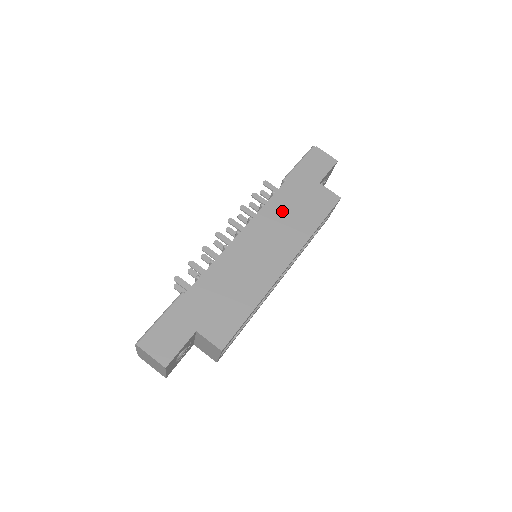
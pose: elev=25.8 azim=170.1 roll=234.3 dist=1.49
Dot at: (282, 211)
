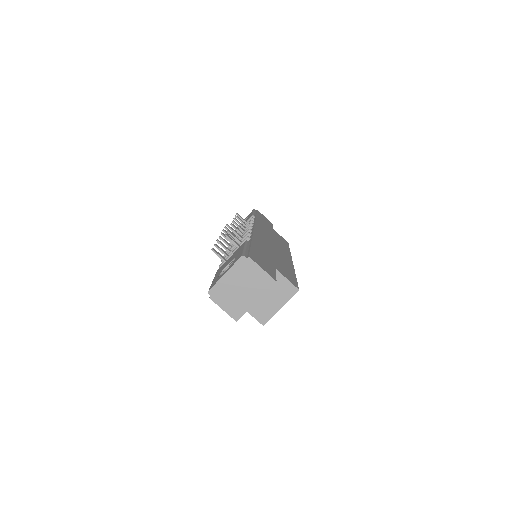
Dot at: (267, 230)
